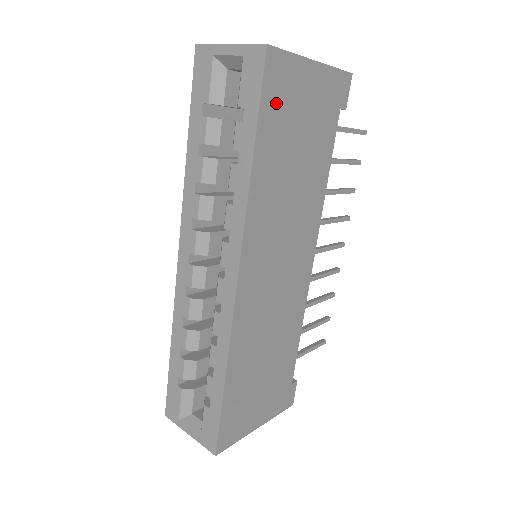
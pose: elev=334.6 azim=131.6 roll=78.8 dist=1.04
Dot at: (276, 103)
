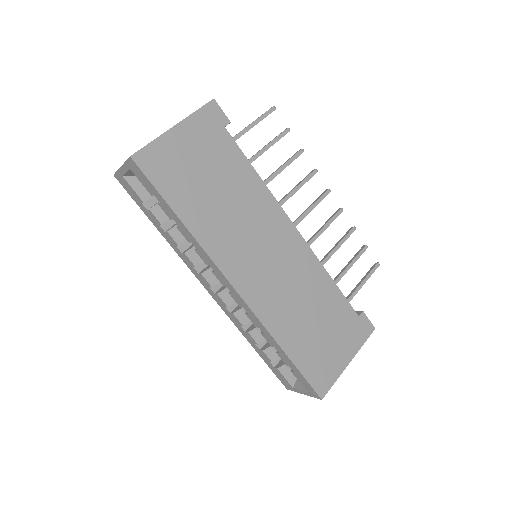
Dot at: (167, 177)
